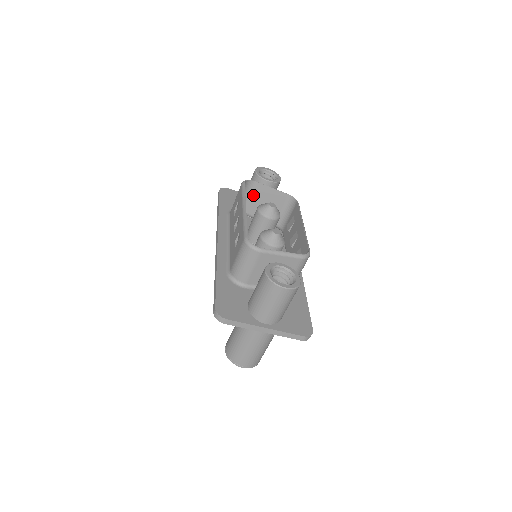
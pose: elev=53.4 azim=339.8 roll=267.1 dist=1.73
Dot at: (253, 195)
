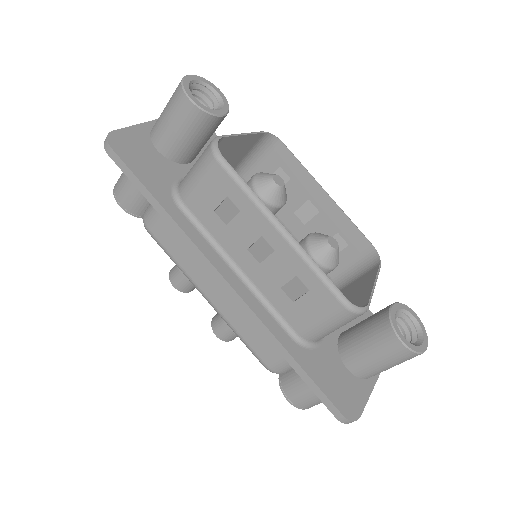
Dot at: occluded
